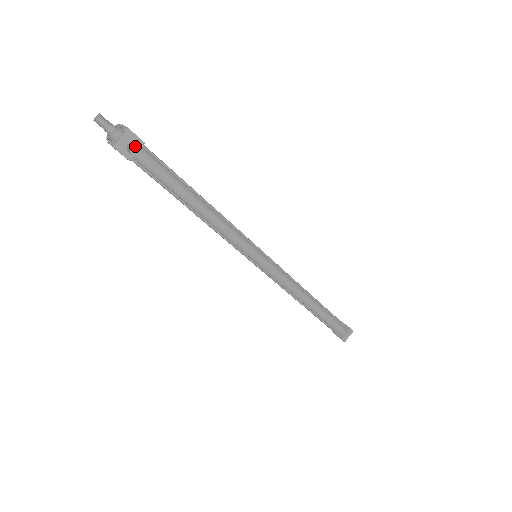
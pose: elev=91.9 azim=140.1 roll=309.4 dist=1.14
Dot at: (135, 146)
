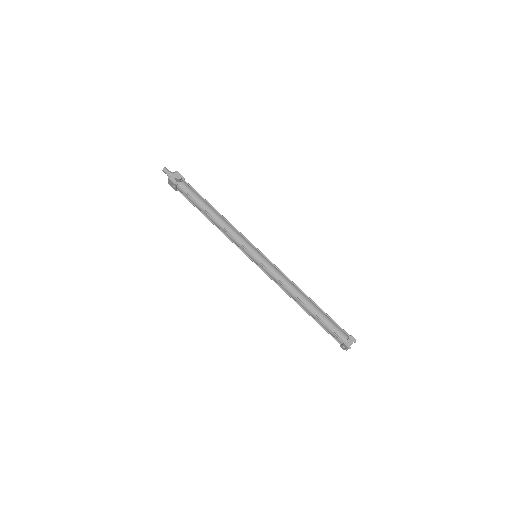
Dot at: (178, 175)
